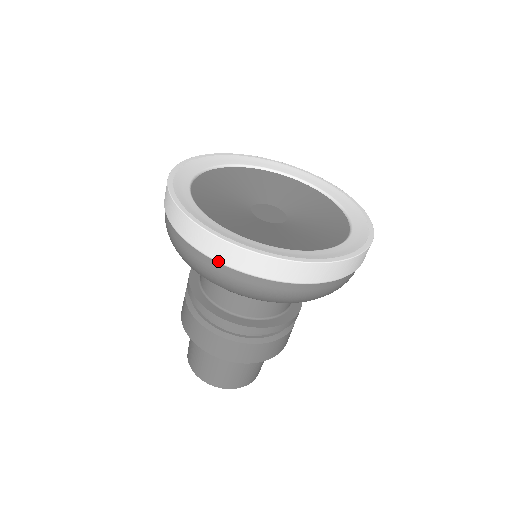
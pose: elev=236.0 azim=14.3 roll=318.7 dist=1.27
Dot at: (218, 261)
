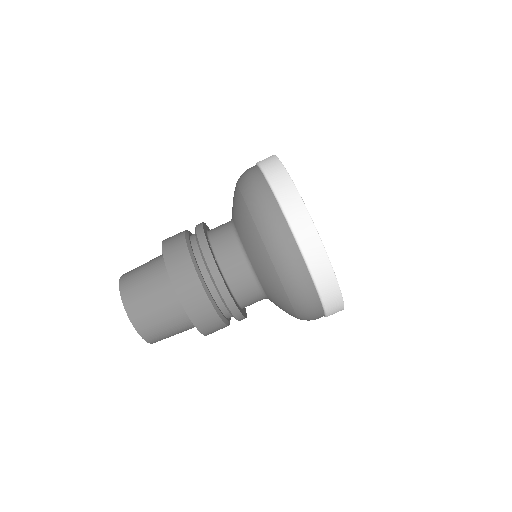
Dot at: occluded
